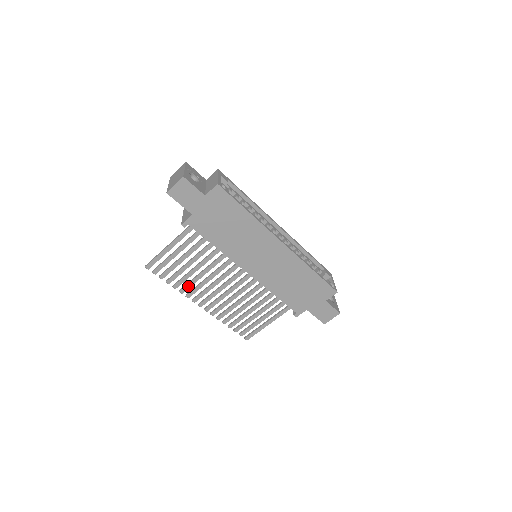
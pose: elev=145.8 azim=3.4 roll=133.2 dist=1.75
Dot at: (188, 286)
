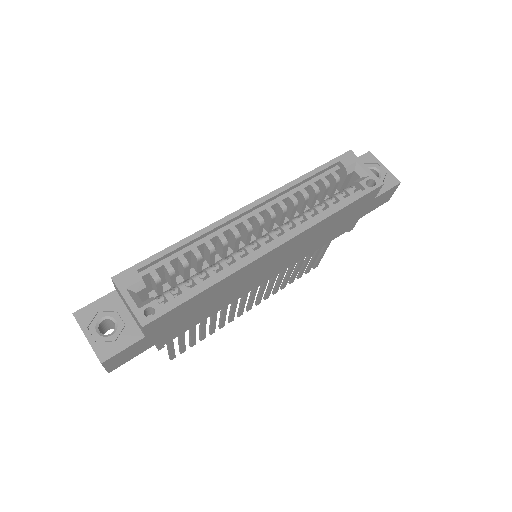
Dot at: (222, 323)
